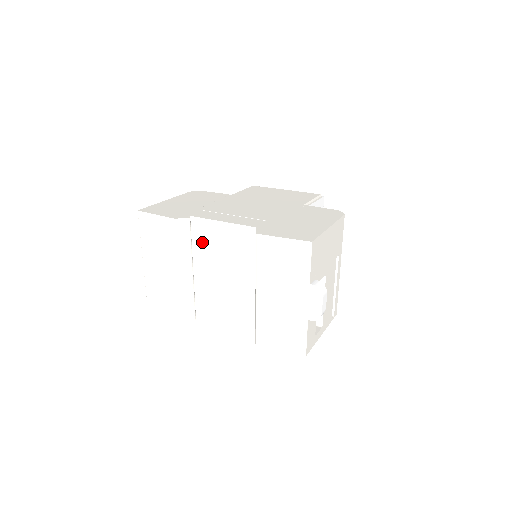
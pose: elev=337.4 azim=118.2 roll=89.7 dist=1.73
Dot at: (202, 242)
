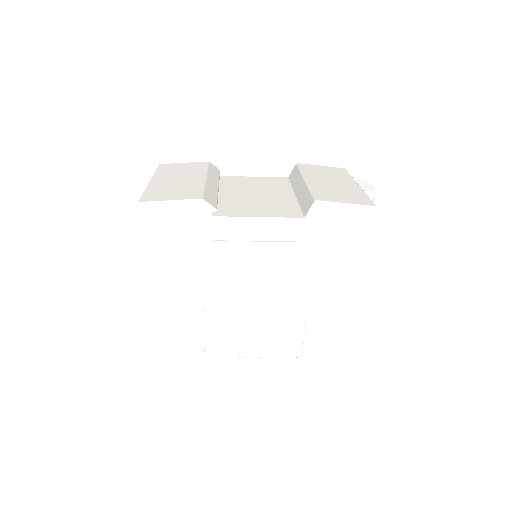
Dot at: (229, 183)
